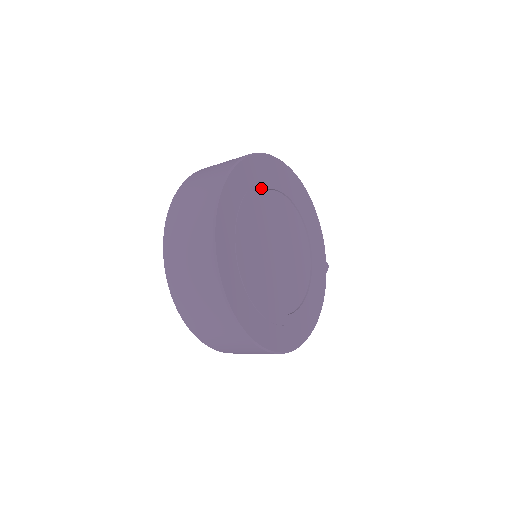
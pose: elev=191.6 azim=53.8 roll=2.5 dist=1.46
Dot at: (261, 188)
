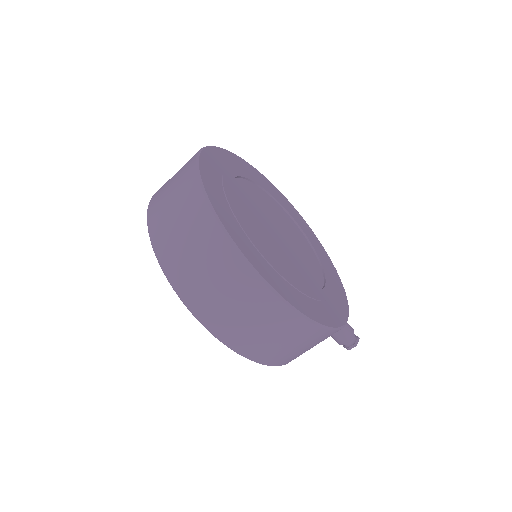
Dot at: (265, 188)
